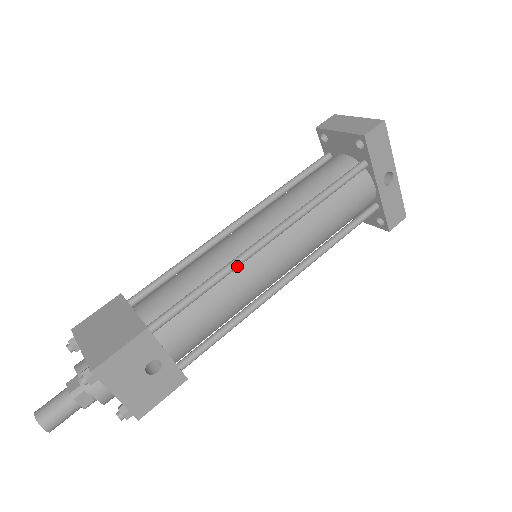
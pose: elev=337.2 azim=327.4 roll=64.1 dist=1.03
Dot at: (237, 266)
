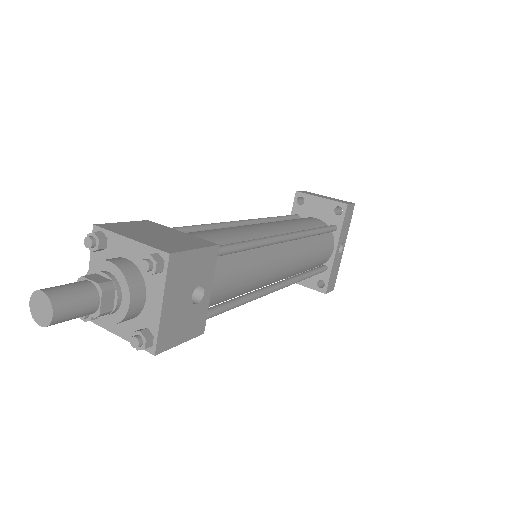
Dot at: (271, 243)
